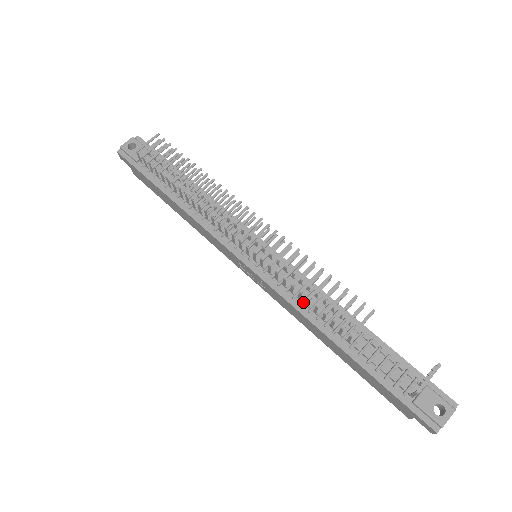
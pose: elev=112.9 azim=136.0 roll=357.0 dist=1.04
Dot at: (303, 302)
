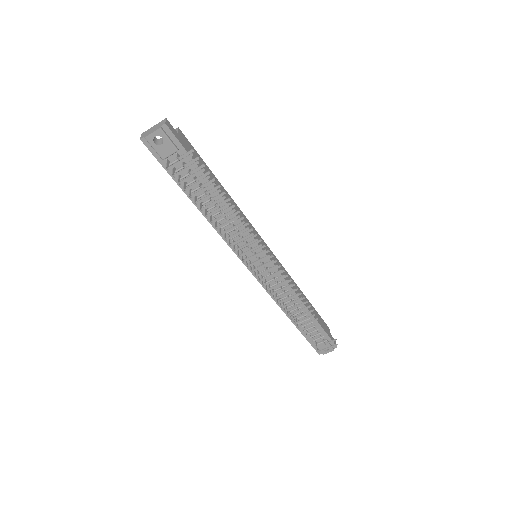
Dot at: occluded
